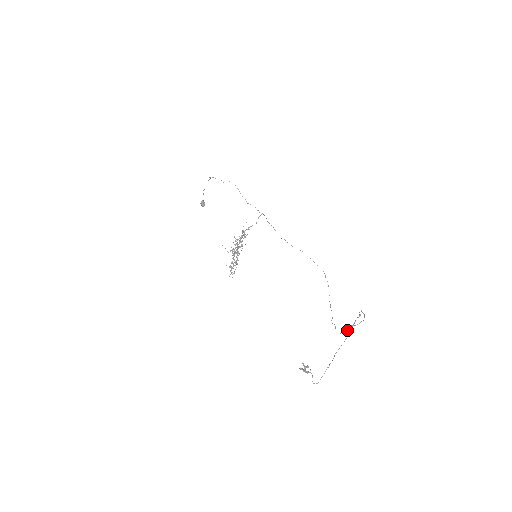
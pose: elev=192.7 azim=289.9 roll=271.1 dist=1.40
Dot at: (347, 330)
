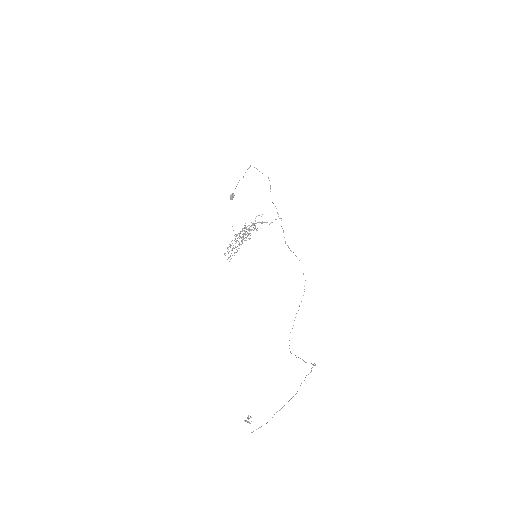
Dot at: occluded
